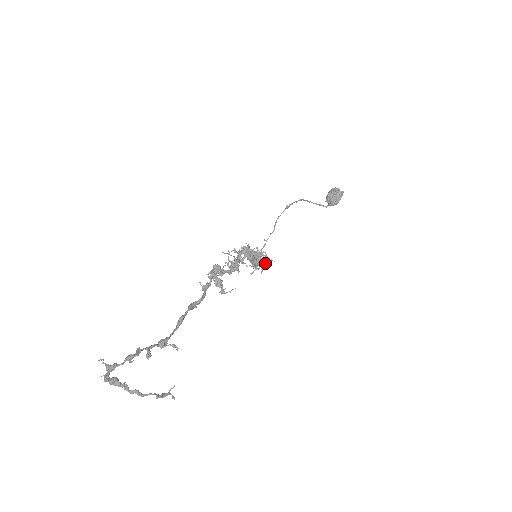
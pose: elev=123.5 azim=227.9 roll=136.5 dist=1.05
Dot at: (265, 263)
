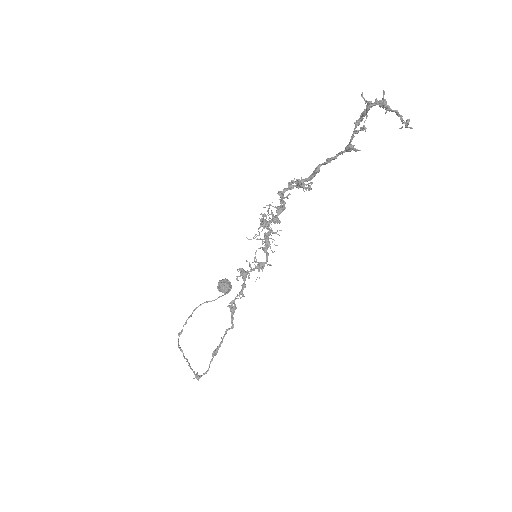
Dot at: occluded
